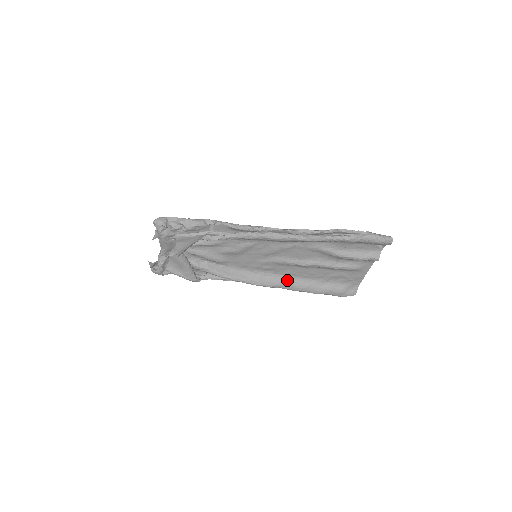
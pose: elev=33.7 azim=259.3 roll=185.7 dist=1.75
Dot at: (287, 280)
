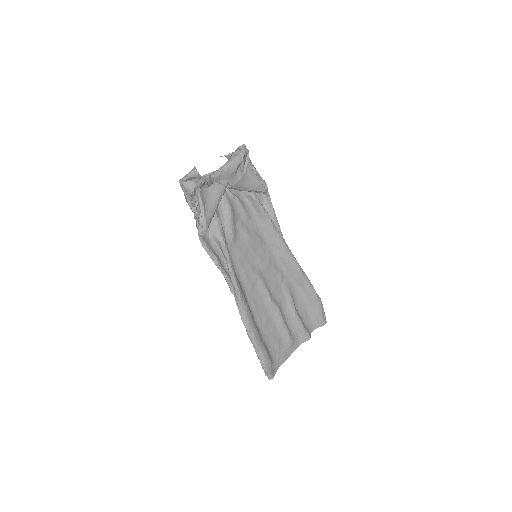
Dot at: (249, 309)
